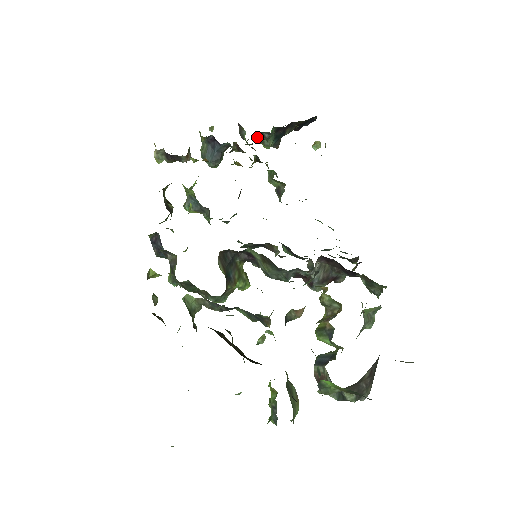
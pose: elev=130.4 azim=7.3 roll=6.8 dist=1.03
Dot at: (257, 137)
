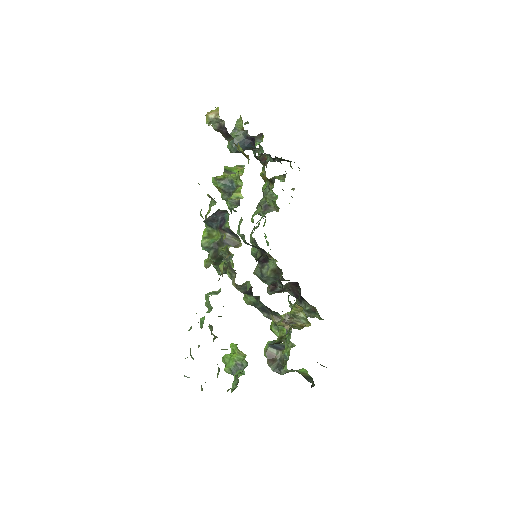
Dot at: occluded
